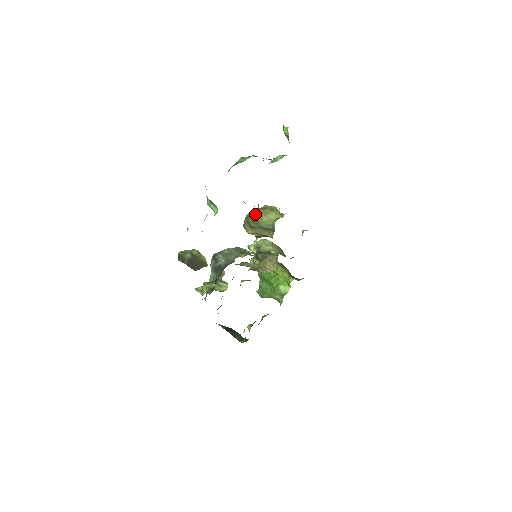
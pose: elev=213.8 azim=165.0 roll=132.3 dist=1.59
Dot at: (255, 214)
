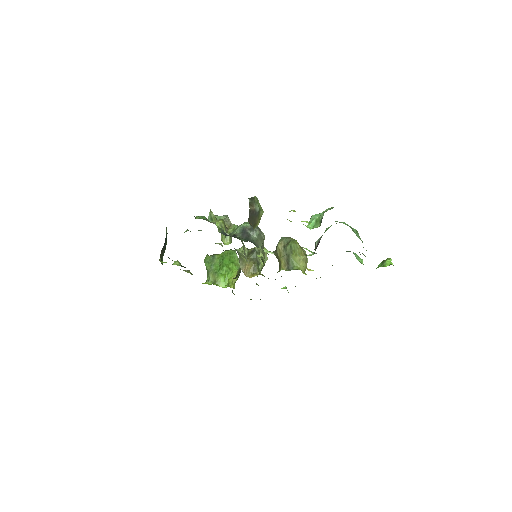
Dot at: (299, 248)
